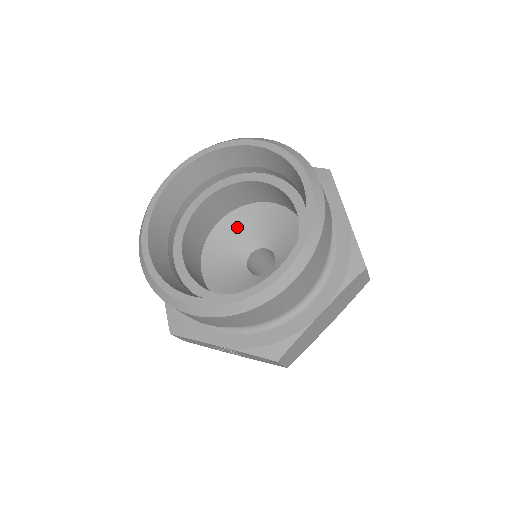
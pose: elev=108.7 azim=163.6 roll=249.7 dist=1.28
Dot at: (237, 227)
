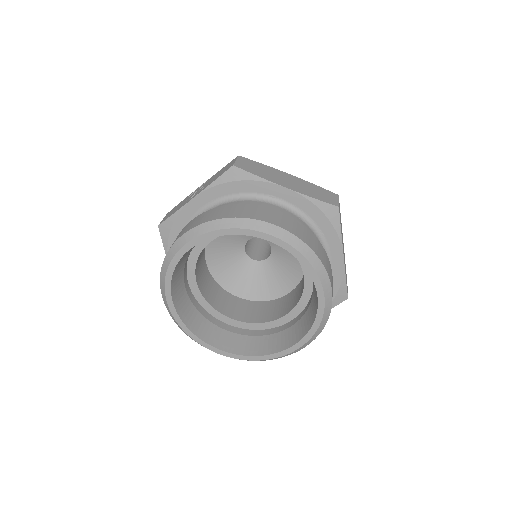
Dot at: (219, 252)
